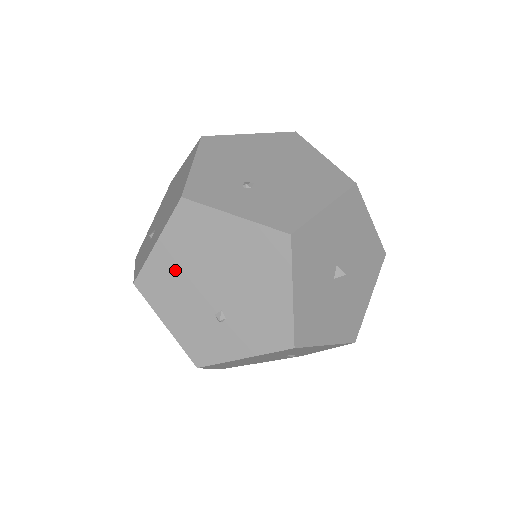
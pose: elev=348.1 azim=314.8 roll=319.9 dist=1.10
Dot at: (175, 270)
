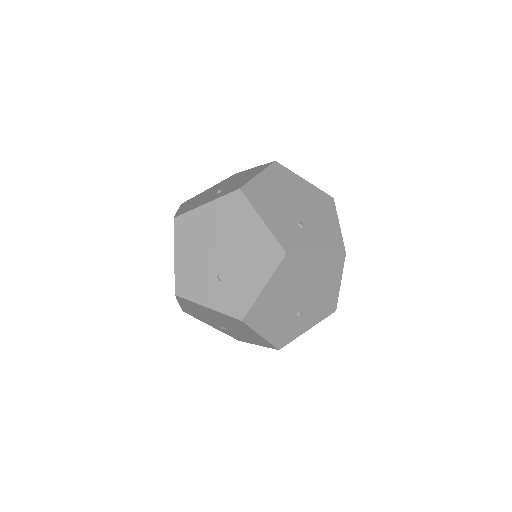
Dot at: (274, 300)
